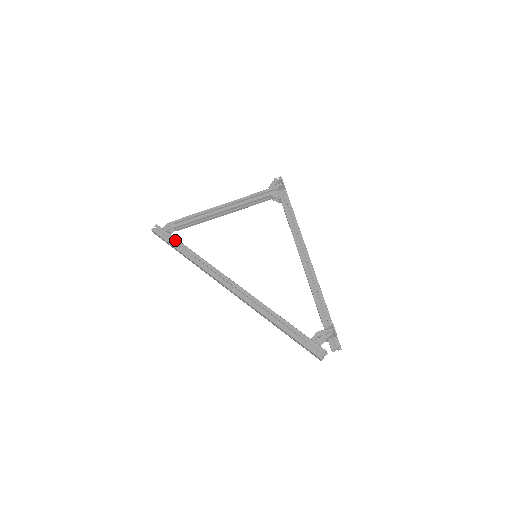
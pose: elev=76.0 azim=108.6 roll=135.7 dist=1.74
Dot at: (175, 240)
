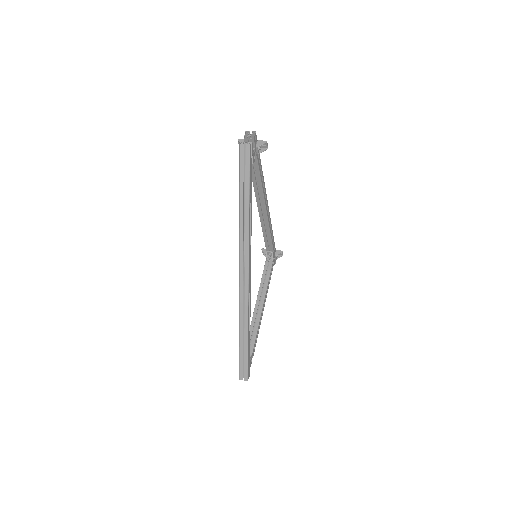
Dot at: occluded
